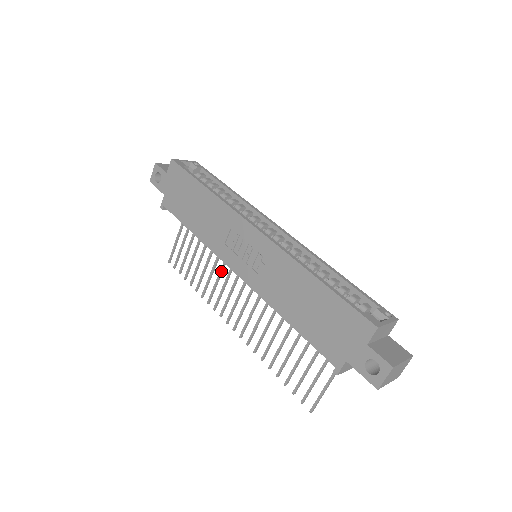
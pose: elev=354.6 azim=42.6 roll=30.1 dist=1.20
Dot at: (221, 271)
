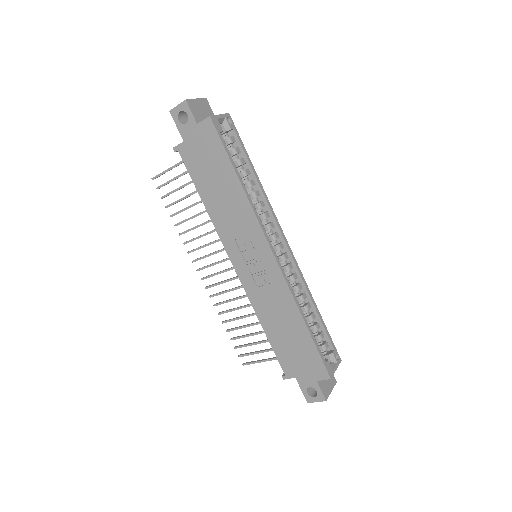
Dot at: occluded
